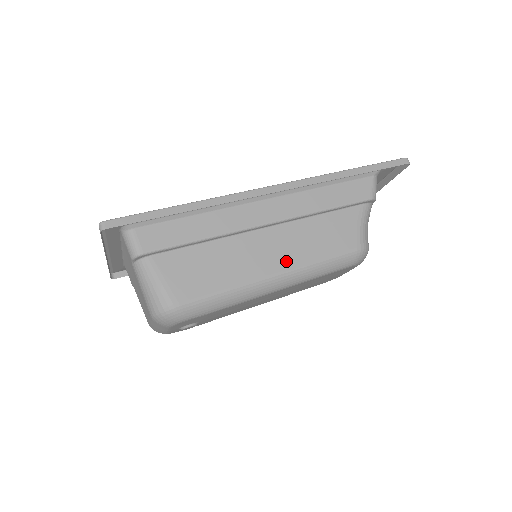
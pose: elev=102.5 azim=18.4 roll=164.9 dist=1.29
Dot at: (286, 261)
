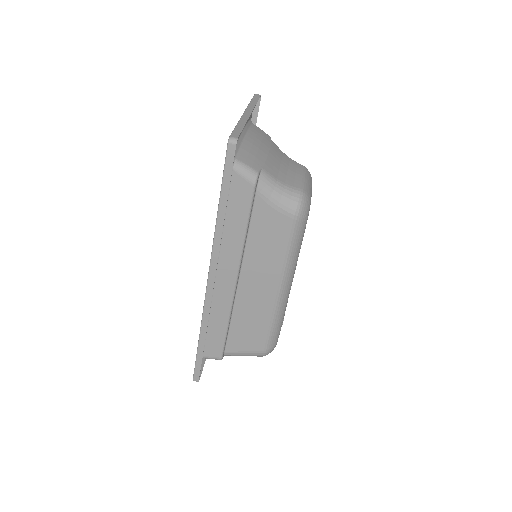
Dot at: (272, 280)
